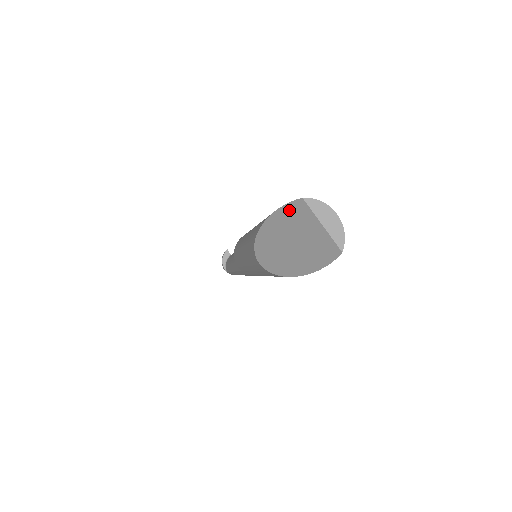
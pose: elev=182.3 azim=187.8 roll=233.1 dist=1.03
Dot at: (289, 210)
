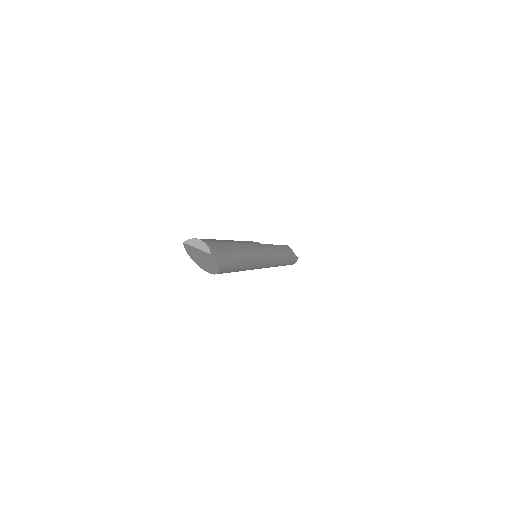
Dot at: (187, 249)
